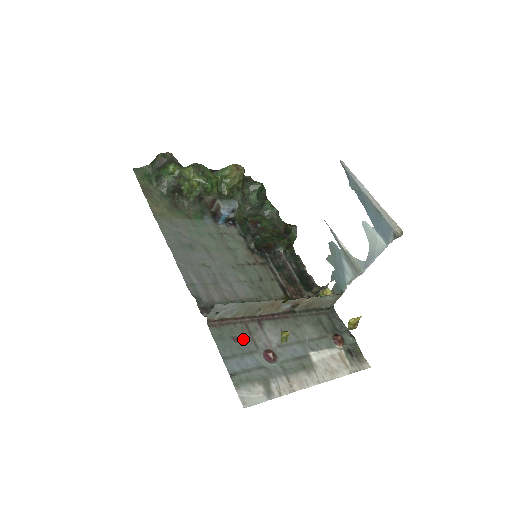
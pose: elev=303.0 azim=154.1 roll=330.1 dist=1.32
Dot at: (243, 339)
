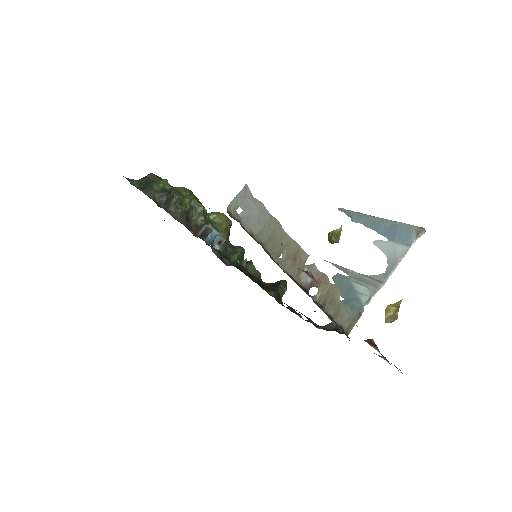
Dot at: occluded
